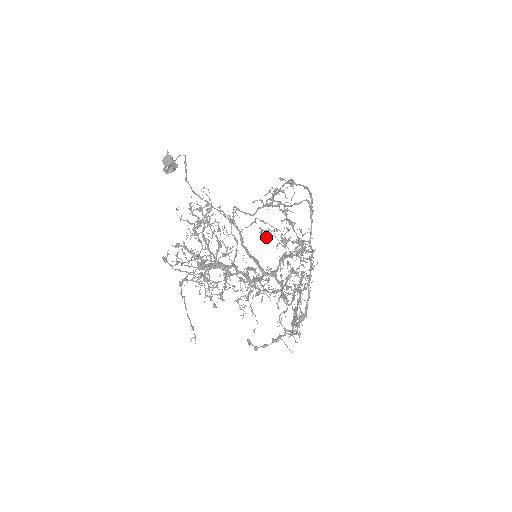
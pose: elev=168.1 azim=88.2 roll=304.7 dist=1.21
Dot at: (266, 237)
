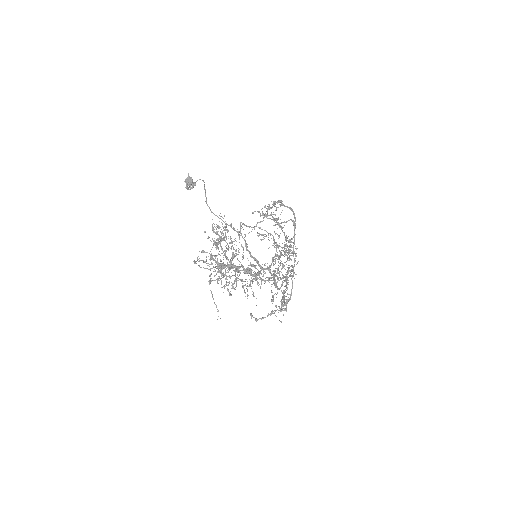
Dot at: occluded
